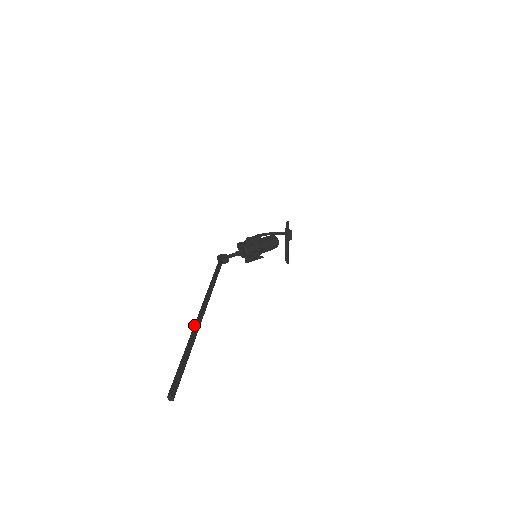
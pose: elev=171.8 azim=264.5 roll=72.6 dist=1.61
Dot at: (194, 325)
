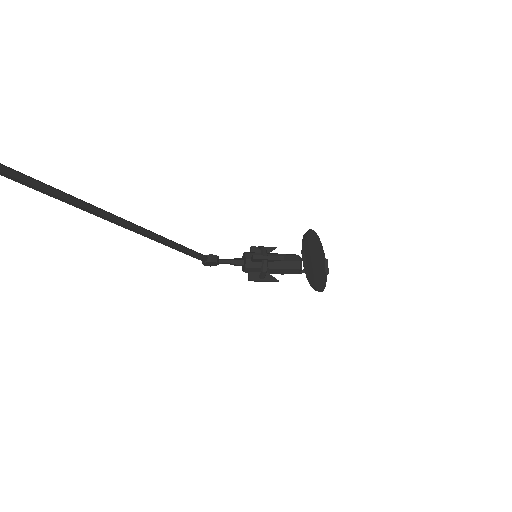
Dot at: (75, 202)
